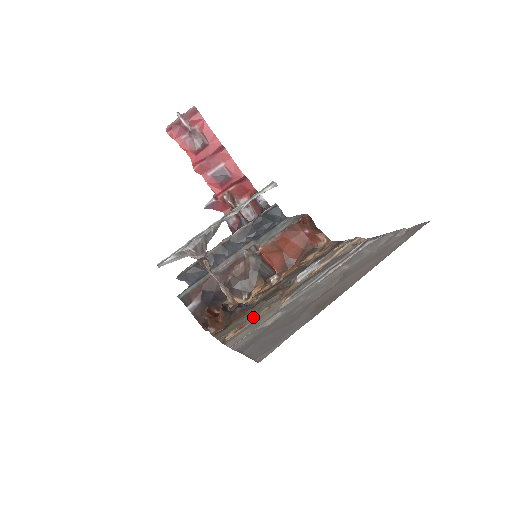
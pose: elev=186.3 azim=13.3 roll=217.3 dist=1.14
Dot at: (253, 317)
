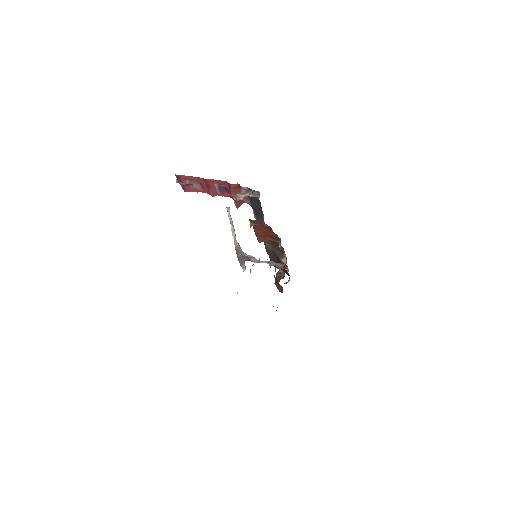
Dot at: occluded
